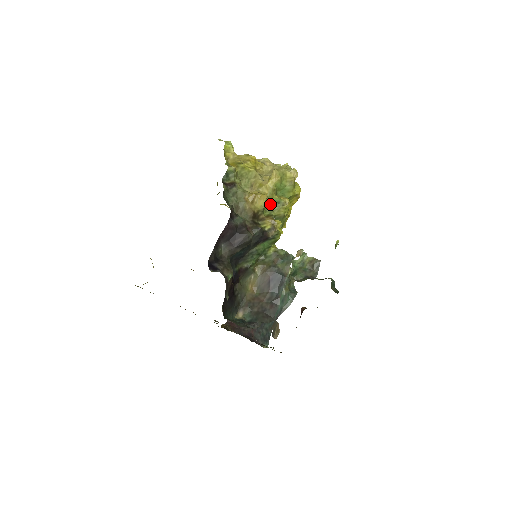
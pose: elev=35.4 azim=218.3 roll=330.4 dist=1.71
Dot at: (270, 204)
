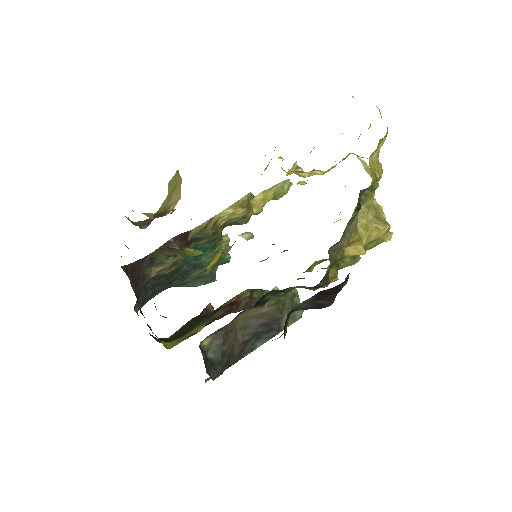
Dot at: occluded
